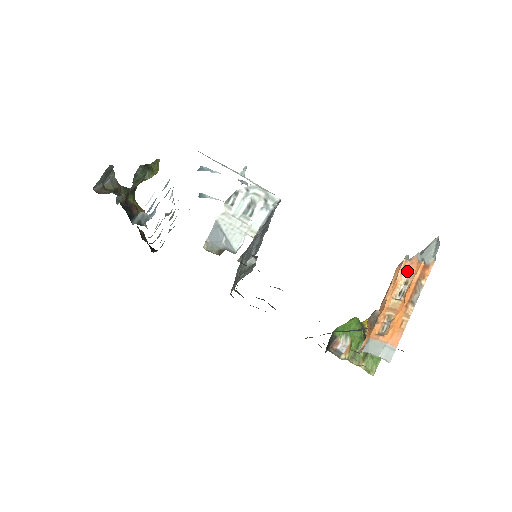
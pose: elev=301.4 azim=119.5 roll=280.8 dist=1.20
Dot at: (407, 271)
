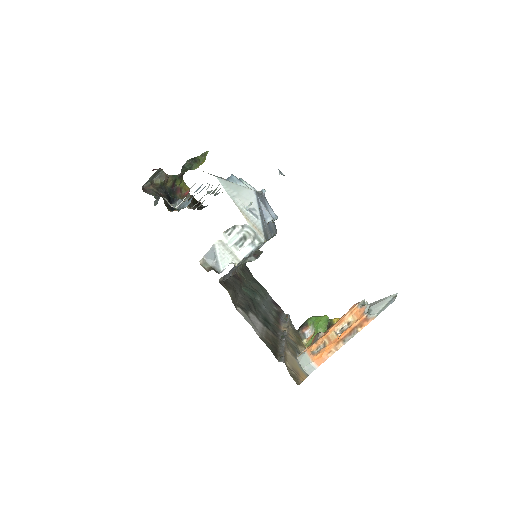
Dot at: (354, 315)
